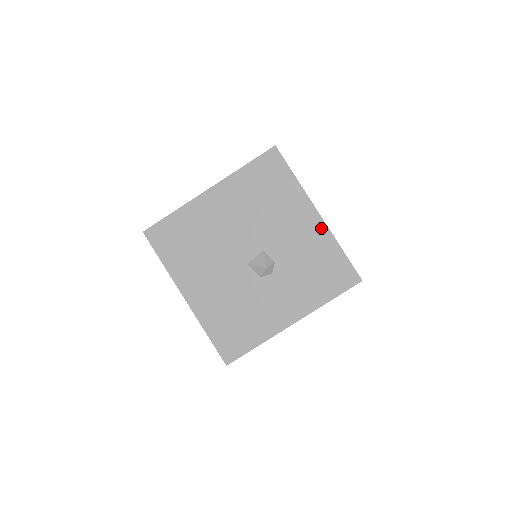
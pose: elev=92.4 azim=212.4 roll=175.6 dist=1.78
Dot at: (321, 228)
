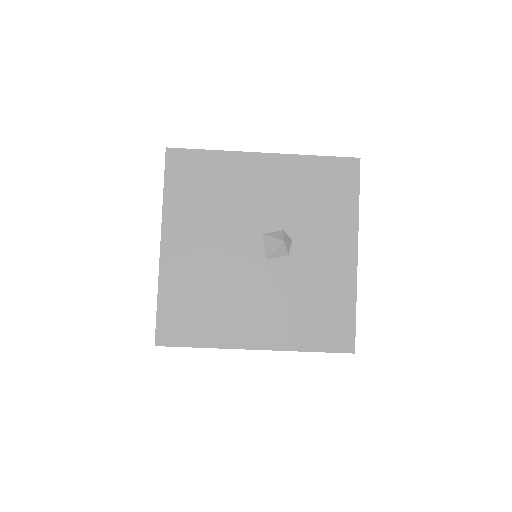
Dot at: (281, 161)
